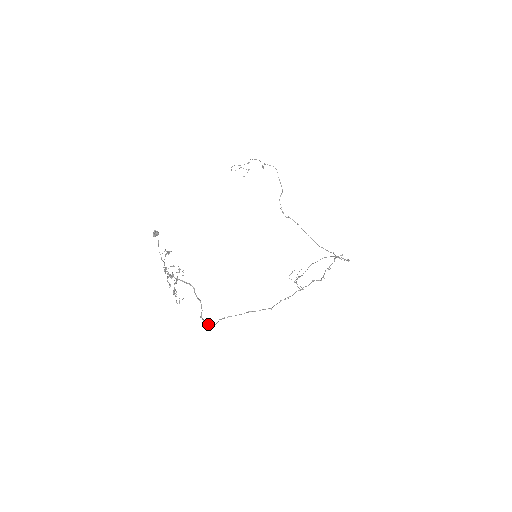
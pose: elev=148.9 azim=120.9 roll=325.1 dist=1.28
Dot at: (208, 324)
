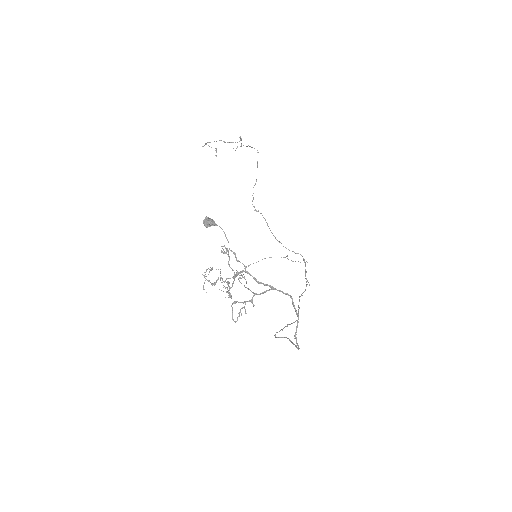
Dot at: (298, 346)
